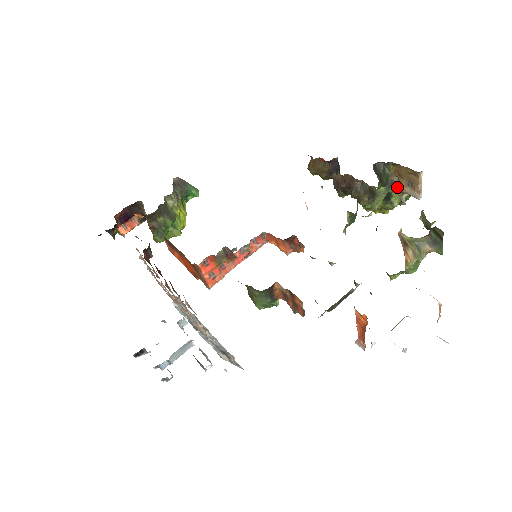
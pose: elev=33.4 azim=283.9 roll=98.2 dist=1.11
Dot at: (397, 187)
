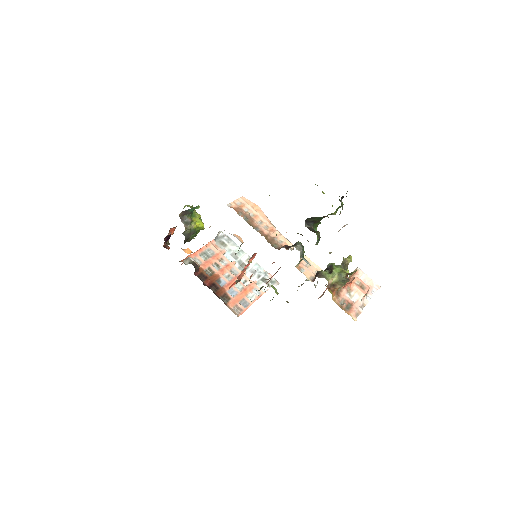
Dot at: occluded
